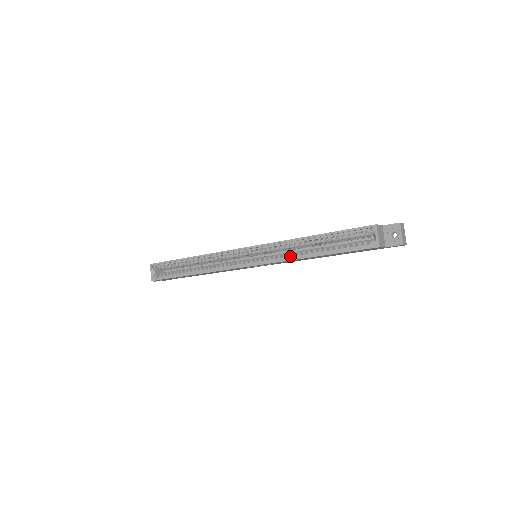
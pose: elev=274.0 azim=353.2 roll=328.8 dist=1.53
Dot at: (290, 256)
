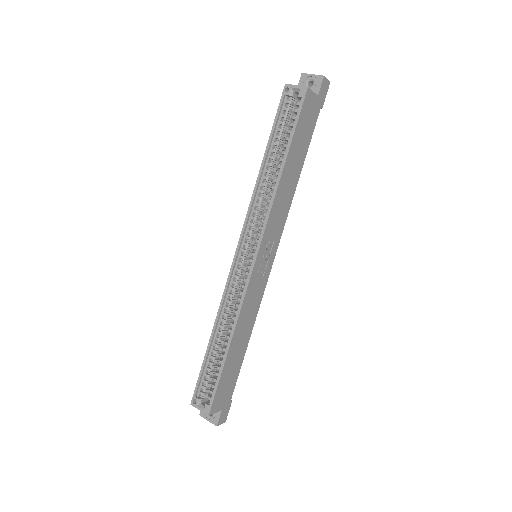
Dot at: (270, 200)
